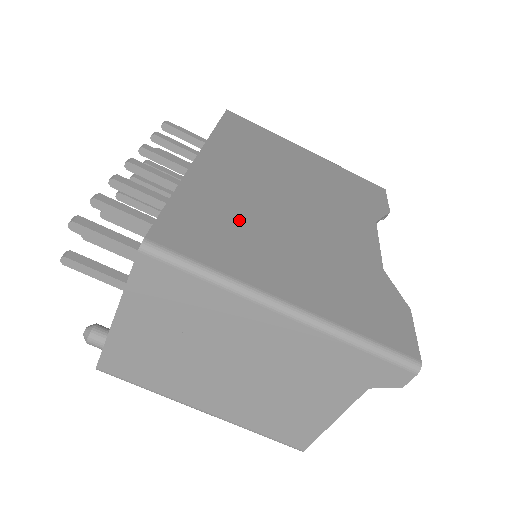
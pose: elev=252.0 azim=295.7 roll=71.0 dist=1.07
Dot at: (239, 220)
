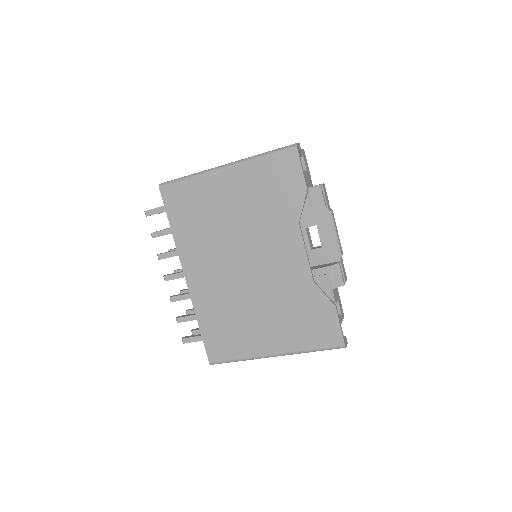
Dot at: (229, 315)
